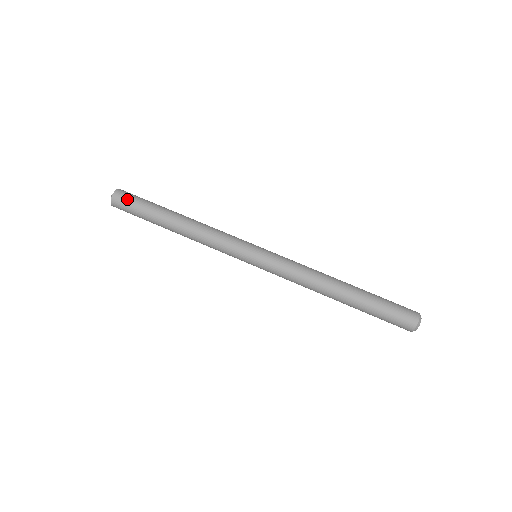
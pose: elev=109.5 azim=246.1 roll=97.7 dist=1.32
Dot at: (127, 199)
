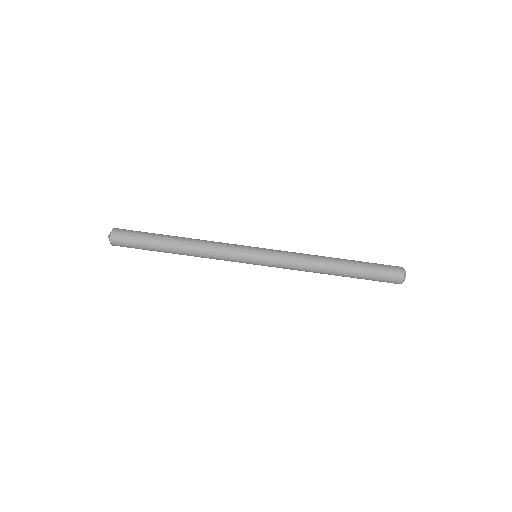
Dot at: (125, 238)
